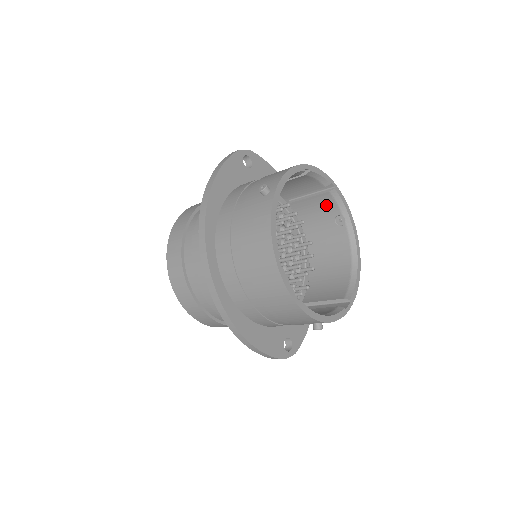
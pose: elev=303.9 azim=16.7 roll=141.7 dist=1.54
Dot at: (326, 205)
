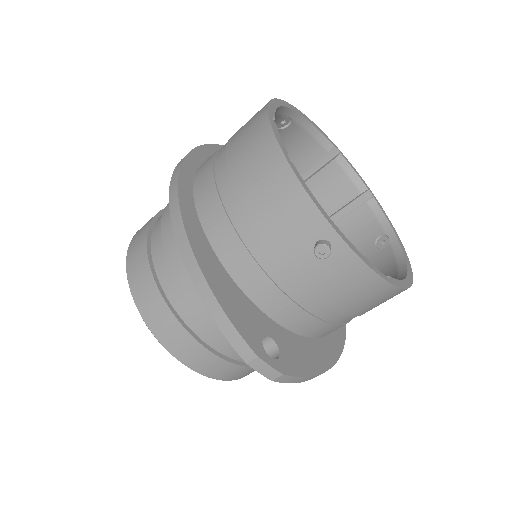
Dot at: (363, 226)
